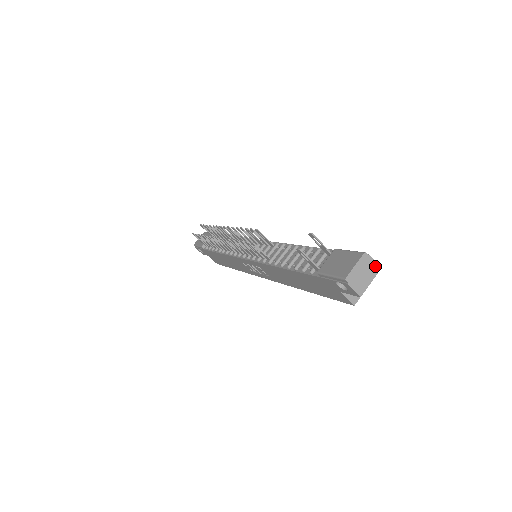
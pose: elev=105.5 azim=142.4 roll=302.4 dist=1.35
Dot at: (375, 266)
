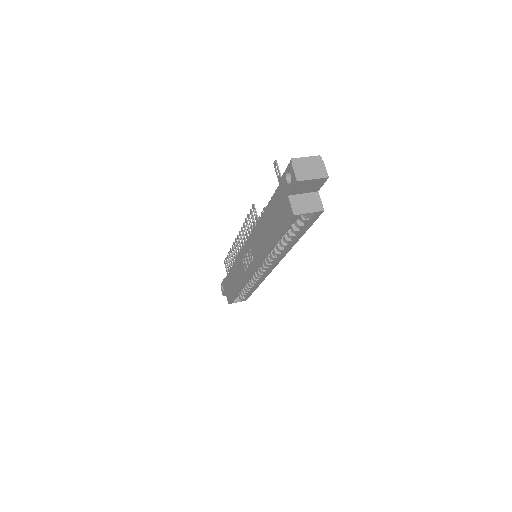
Dot at: (324, 171)
